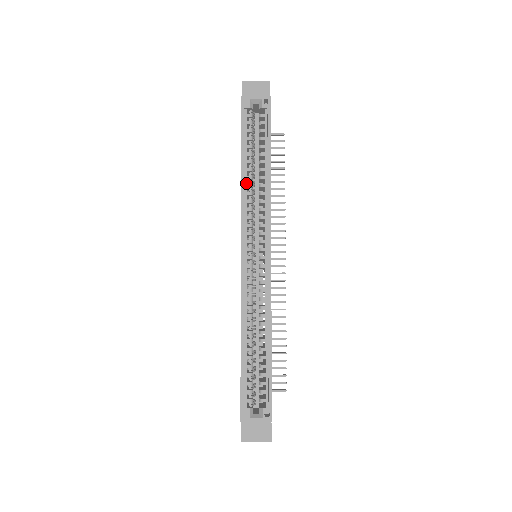
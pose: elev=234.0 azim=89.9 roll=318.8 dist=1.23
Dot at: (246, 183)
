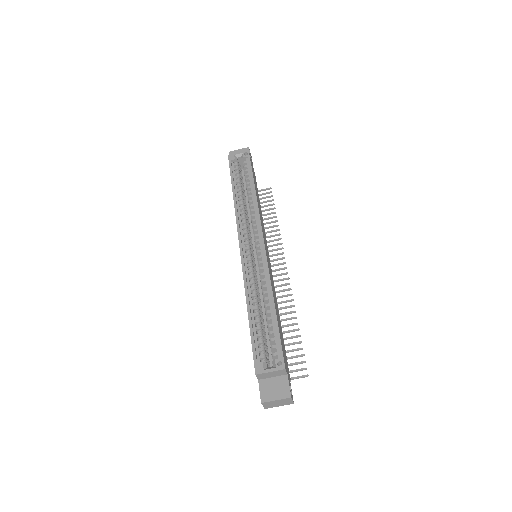
Dot at: (238, 202)
